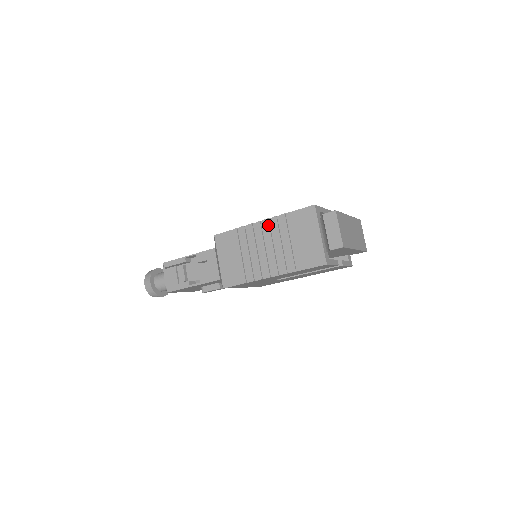
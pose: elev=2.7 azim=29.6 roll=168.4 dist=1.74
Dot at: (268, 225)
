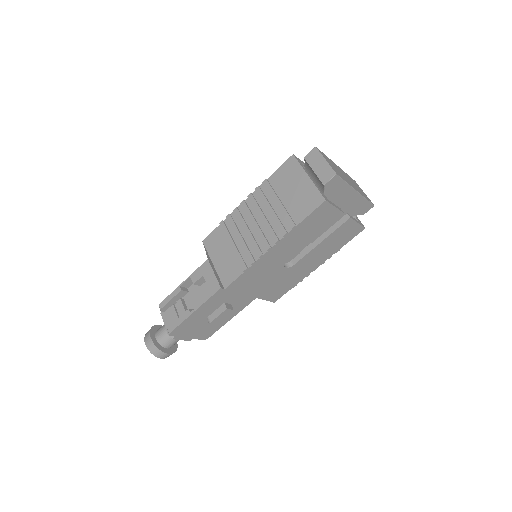
Dot at: (253, 199)
